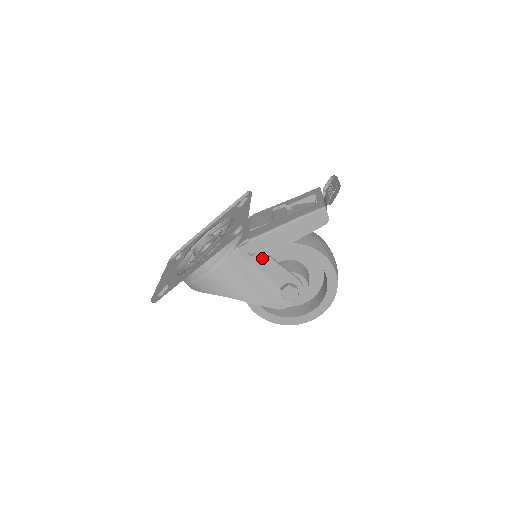
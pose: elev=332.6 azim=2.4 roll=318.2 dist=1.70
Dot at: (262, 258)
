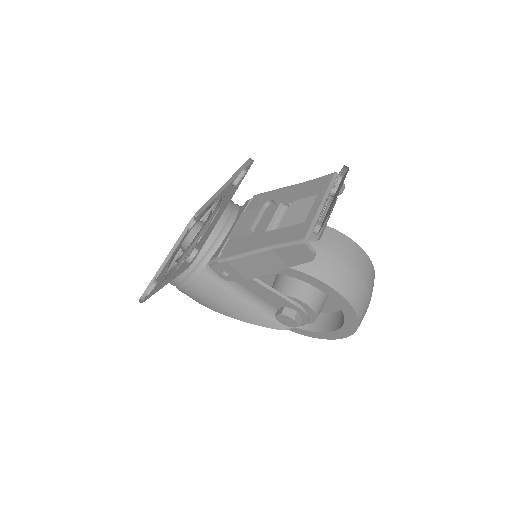
Dot at: occluded
